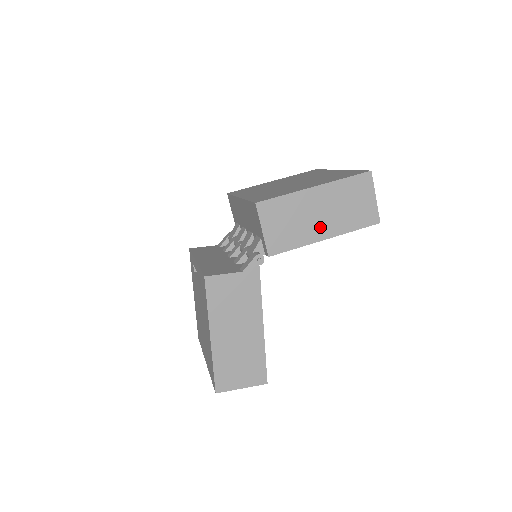
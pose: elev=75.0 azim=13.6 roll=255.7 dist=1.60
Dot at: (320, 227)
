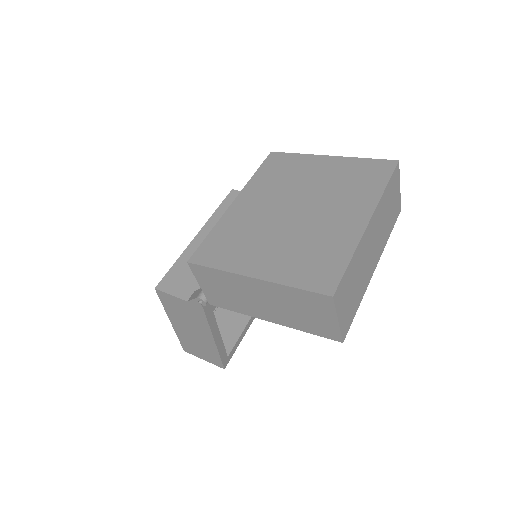
Dot at: (263, 310)
